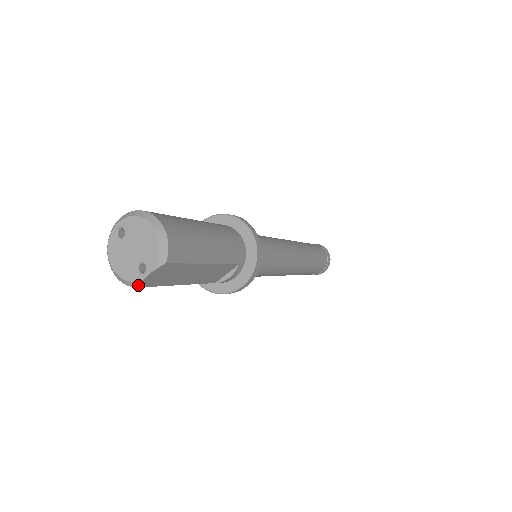
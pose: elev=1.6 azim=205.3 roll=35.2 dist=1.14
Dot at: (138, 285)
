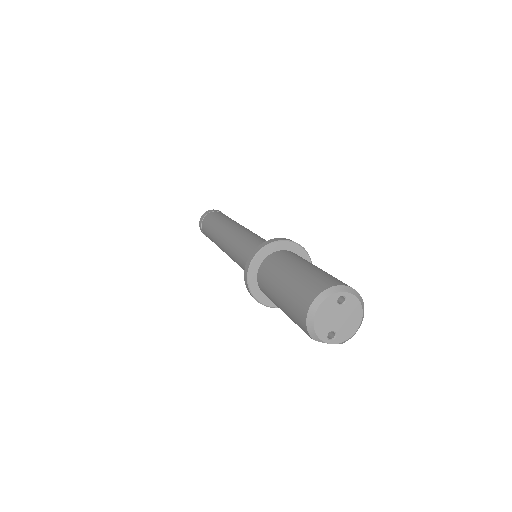
Dot at: (317, 340)
